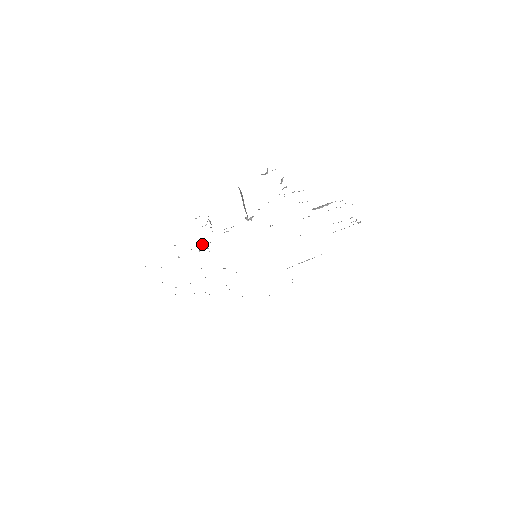
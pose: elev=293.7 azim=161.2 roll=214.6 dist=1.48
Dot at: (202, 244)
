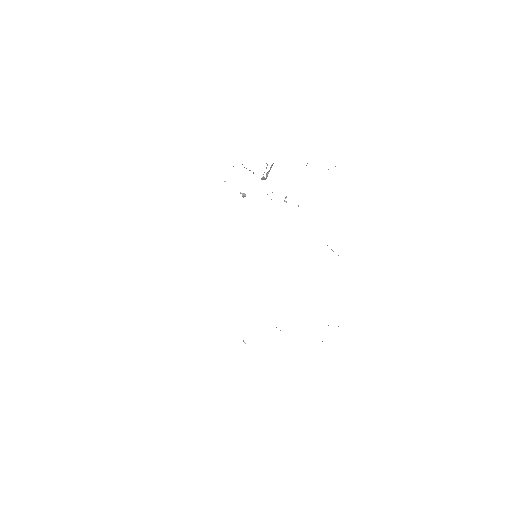
Dot at: occluded
